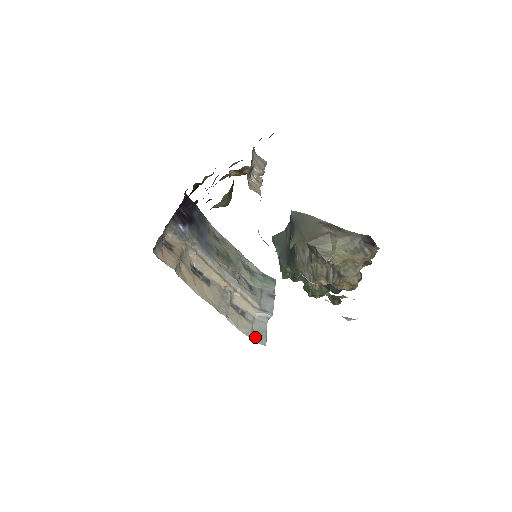
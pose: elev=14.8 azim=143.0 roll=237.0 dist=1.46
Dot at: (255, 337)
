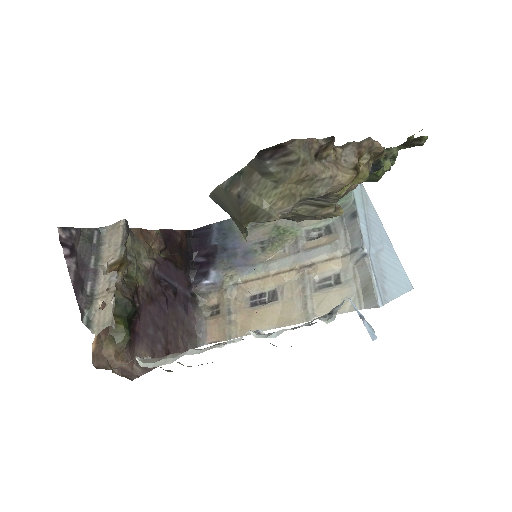
Dot at: (365, 300)
